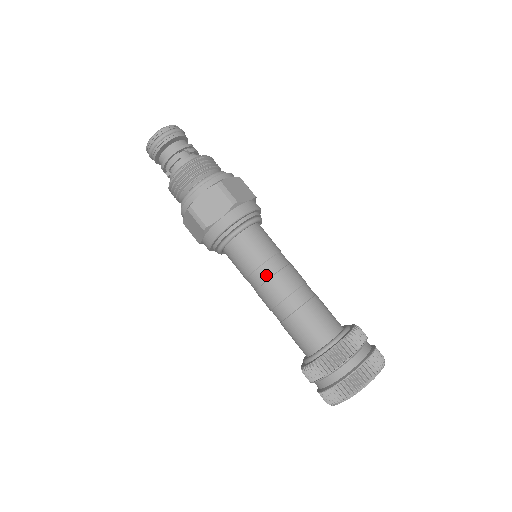
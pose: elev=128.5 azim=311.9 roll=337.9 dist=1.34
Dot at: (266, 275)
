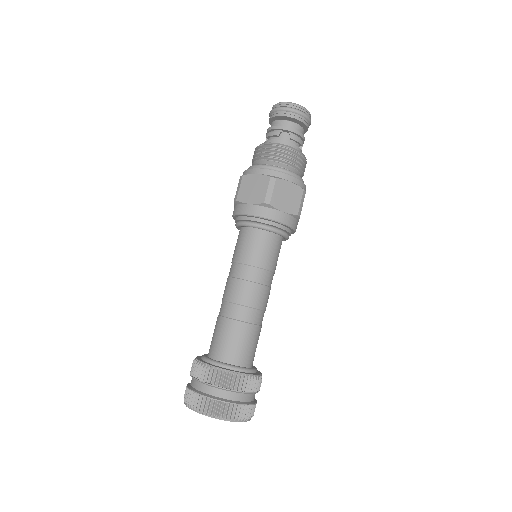
Dot at: (237, 274)
